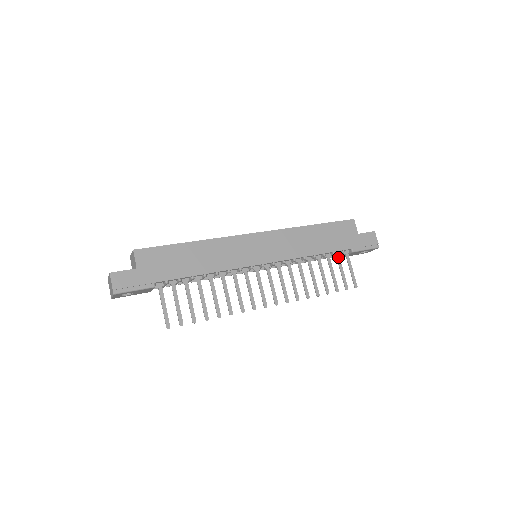
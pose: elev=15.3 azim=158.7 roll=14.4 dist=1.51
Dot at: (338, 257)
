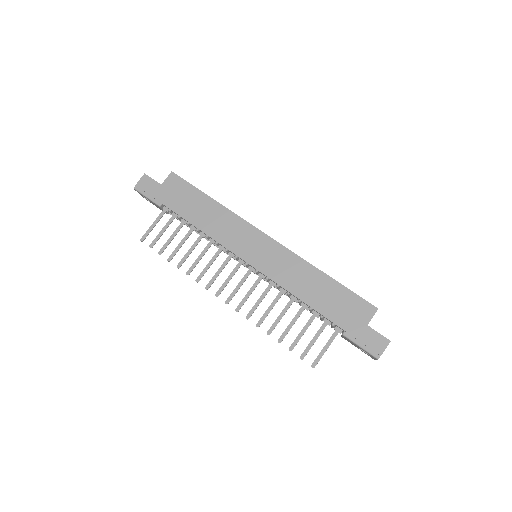
Dot at: (324, 325)
